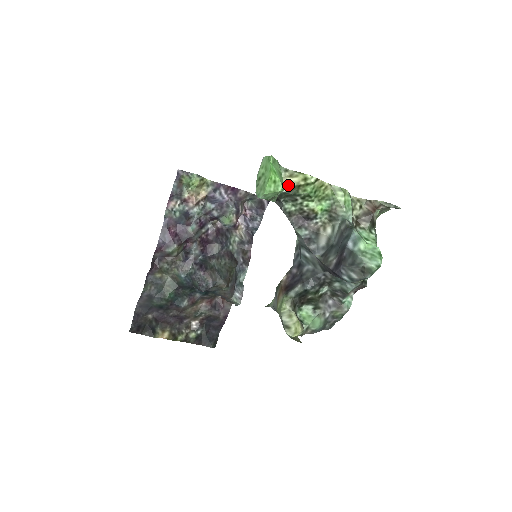
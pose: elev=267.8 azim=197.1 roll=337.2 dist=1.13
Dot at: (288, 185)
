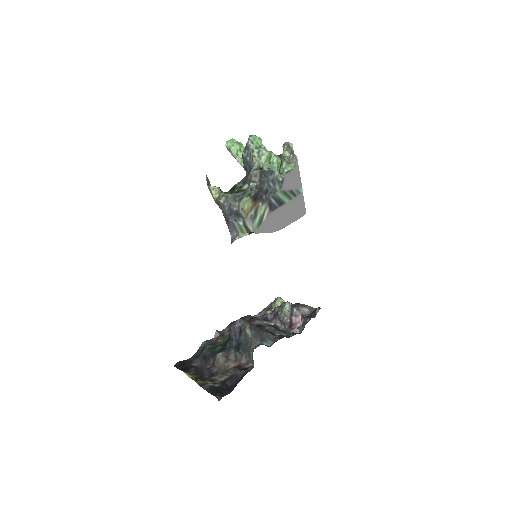
Dot at: occluded
